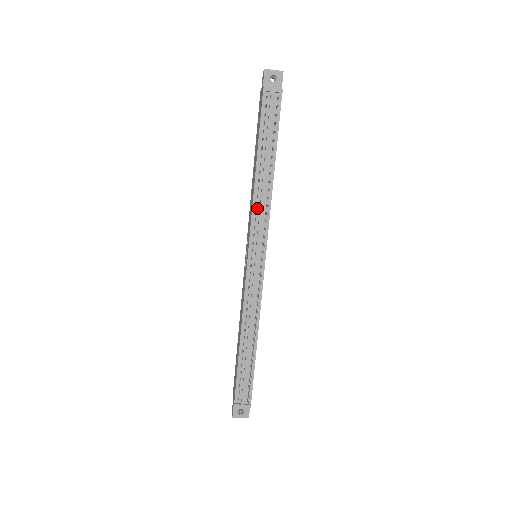
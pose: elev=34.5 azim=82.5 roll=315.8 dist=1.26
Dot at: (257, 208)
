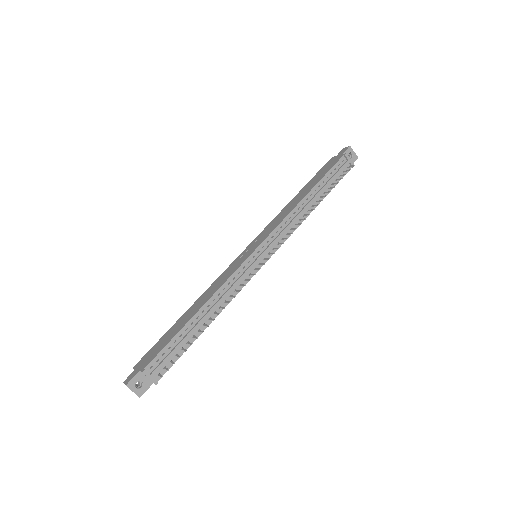
Dot at: (288, 220)
